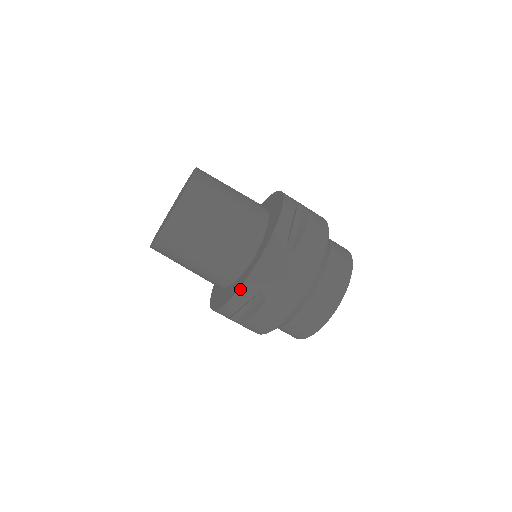
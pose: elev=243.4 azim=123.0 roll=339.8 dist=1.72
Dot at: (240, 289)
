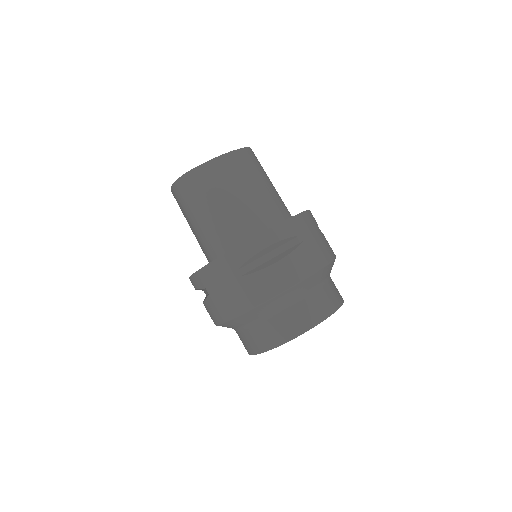
Dot at: (193, 275)
